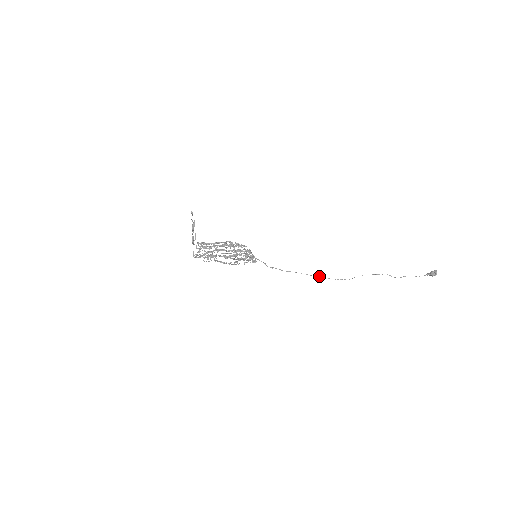
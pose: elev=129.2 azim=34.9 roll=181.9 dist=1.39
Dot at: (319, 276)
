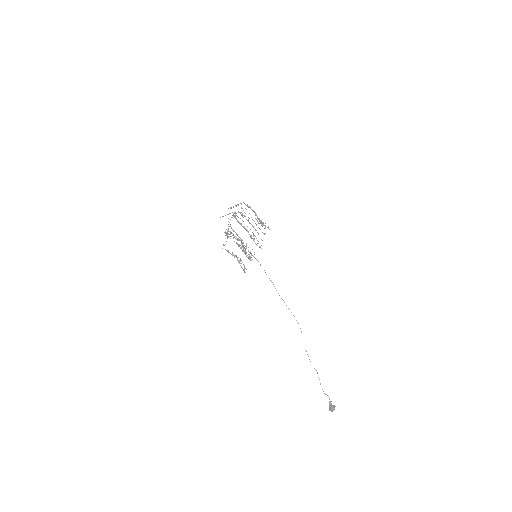
Dot at: occluded
